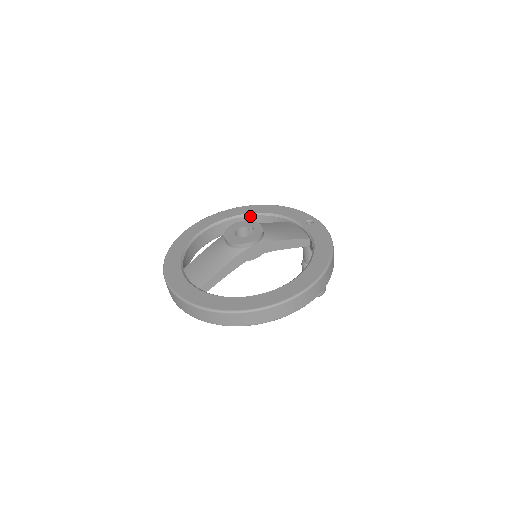
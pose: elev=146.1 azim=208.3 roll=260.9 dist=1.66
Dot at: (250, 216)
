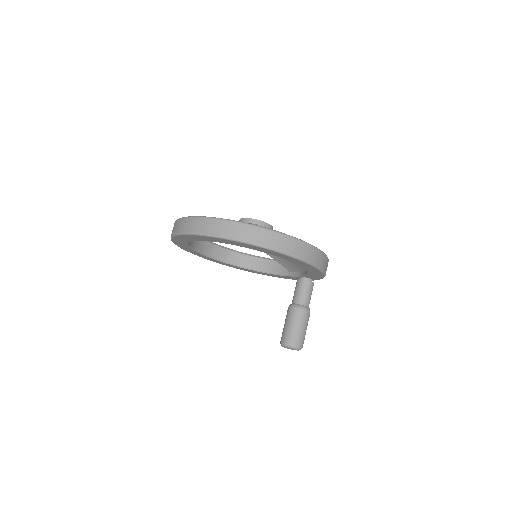
Dot at: (258, 258)
